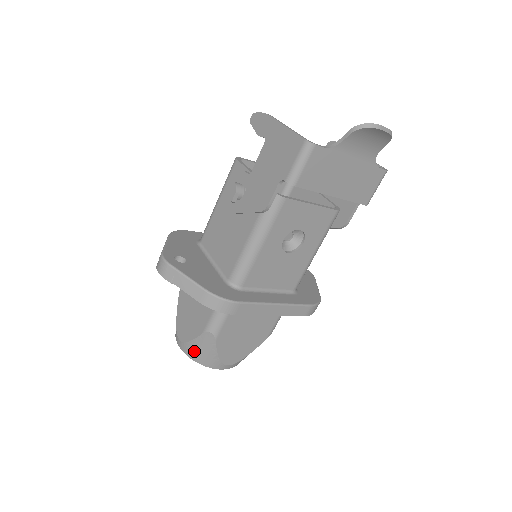
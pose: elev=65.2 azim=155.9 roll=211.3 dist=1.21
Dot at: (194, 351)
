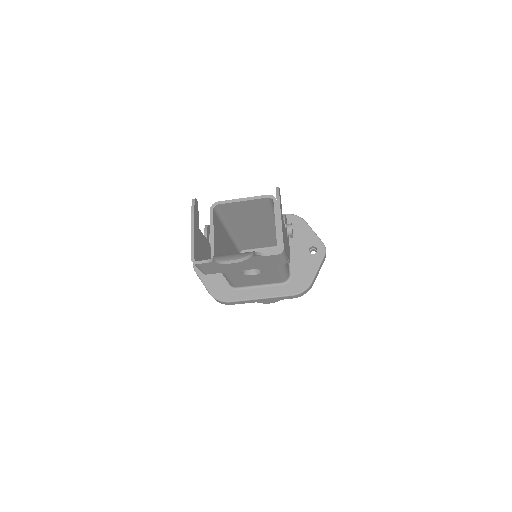
Dot at: occluded
